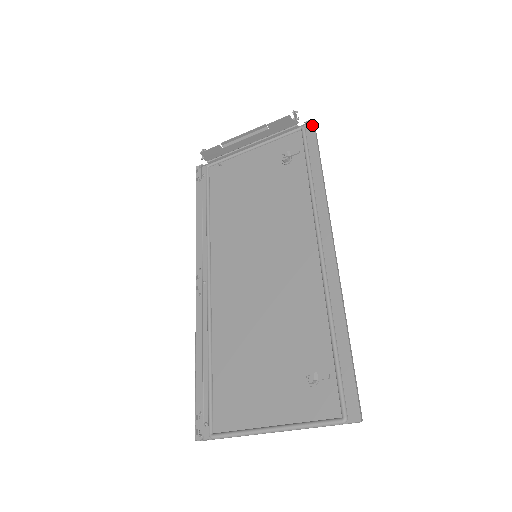
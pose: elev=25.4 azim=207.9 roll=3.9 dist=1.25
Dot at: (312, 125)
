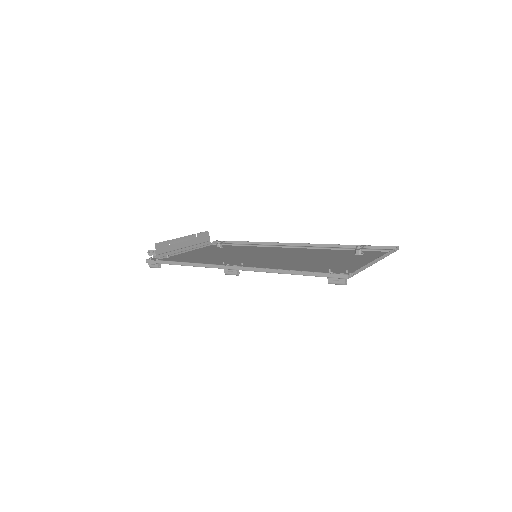
Dot at: occluded
